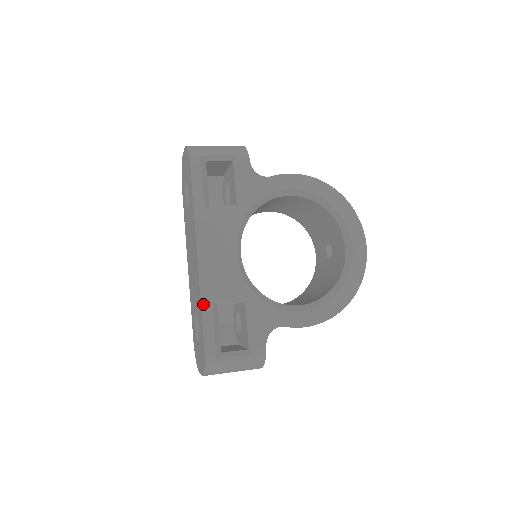
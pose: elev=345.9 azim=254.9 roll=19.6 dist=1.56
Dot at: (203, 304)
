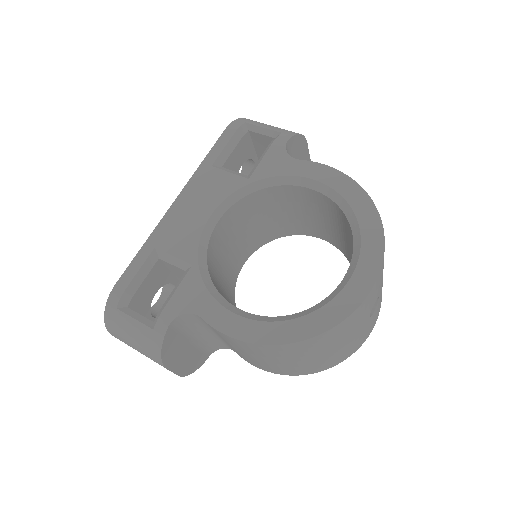
Dot at: (145, 246)
